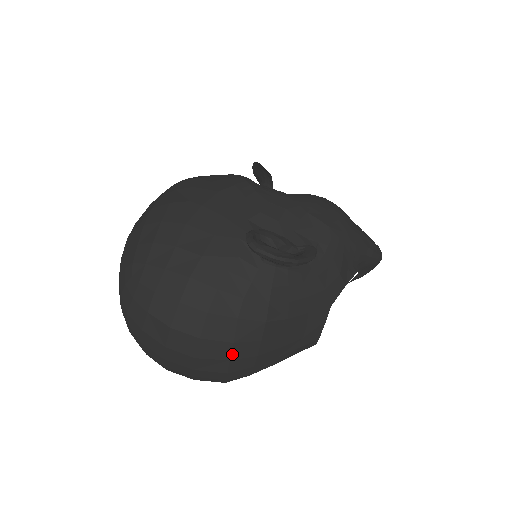
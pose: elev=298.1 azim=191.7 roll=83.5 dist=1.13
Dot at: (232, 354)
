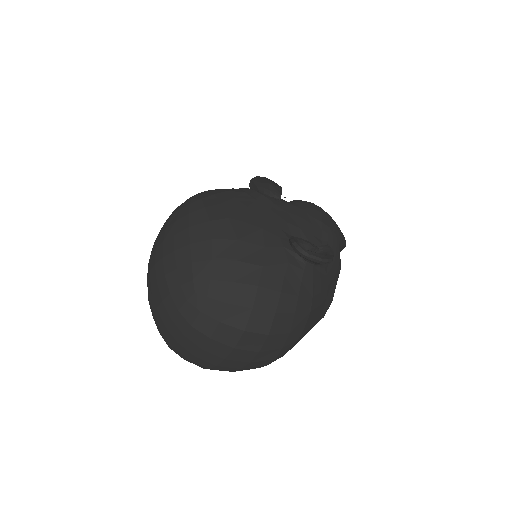
Dot at: (285, 342)
